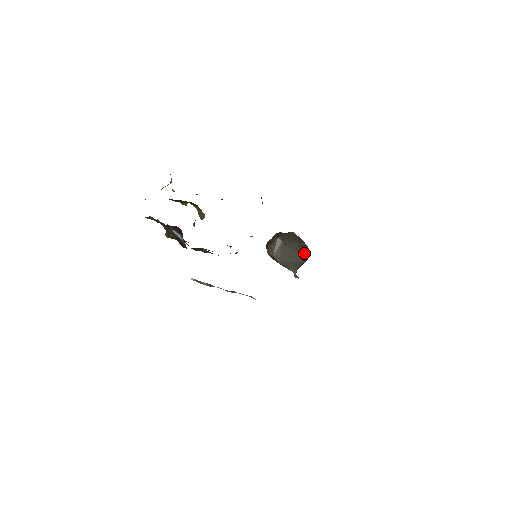
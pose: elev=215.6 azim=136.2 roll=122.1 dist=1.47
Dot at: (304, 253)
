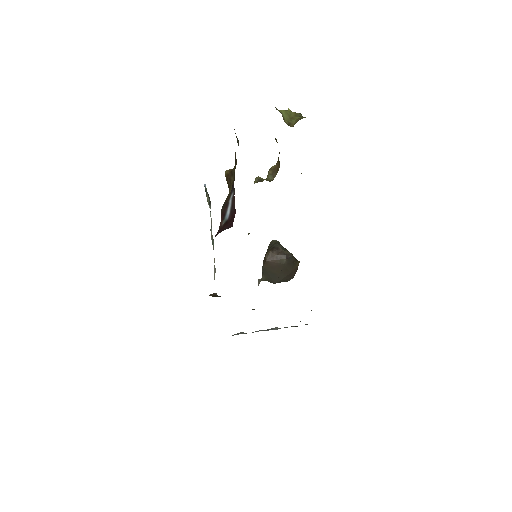
Dot at: (284, 280)
